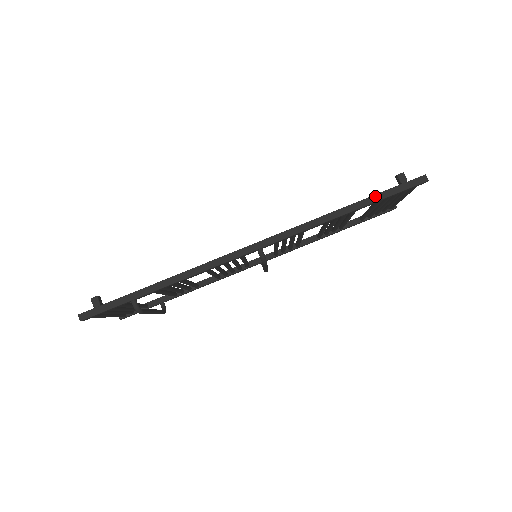
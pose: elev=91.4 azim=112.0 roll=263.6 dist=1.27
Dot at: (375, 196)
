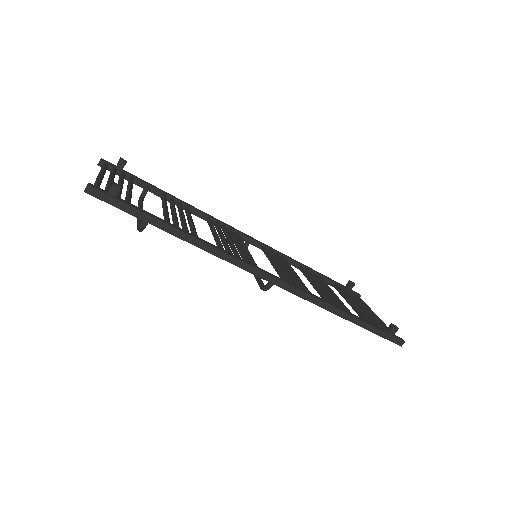
Dot at: (369, 325)
